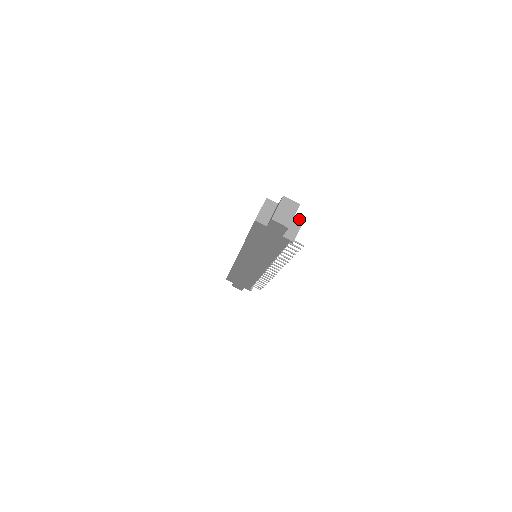
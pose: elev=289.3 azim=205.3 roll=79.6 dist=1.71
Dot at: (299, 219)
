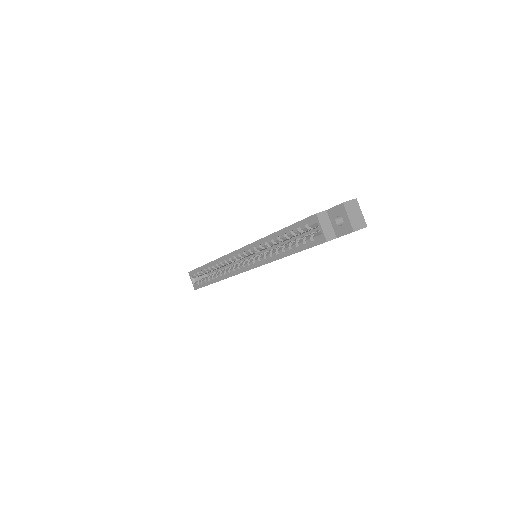
Dot at: occluded
